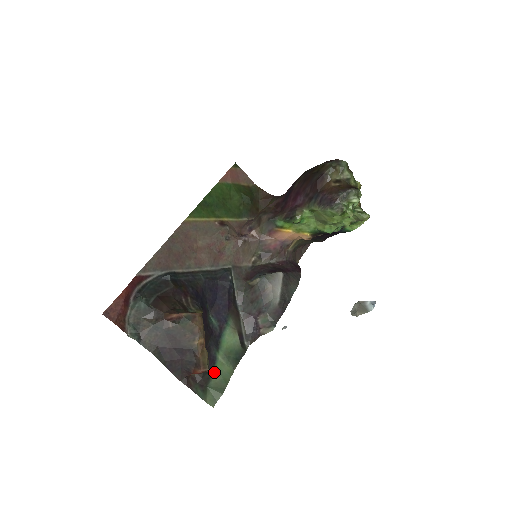
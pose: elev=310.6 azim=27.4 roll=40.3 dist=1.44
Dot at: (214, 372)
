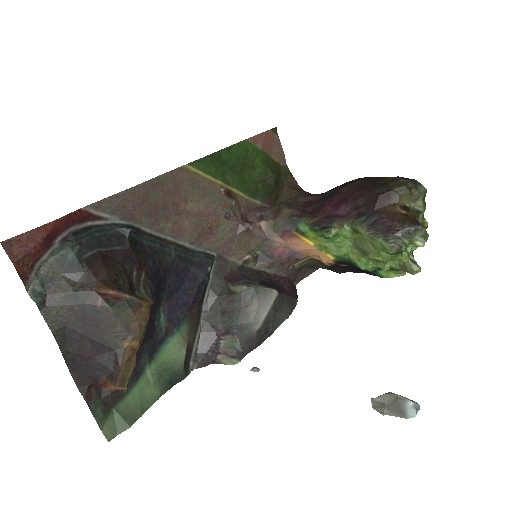
Dot at: (132, 390)
